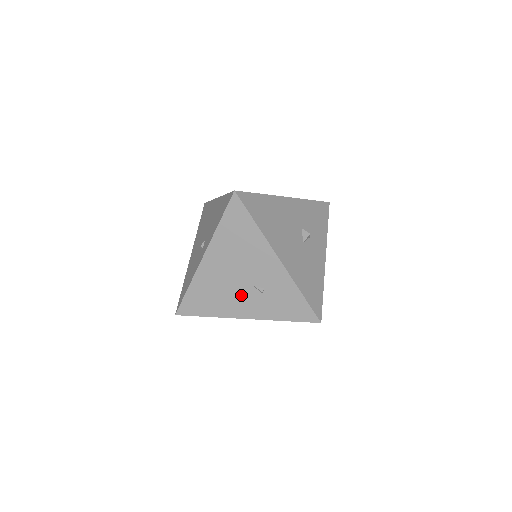
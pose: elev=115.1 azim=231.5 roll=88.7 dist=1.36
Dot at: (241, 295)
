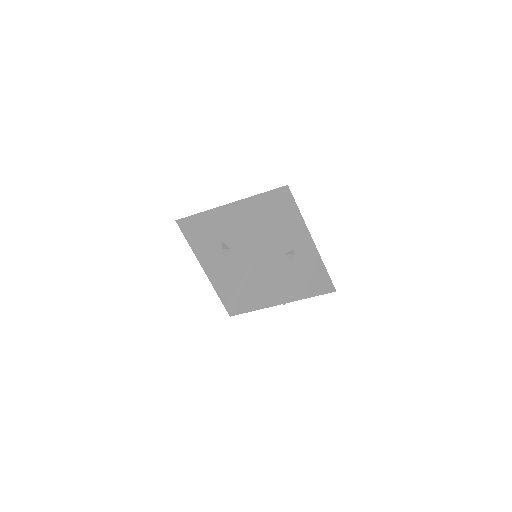
Dot at: occluded
